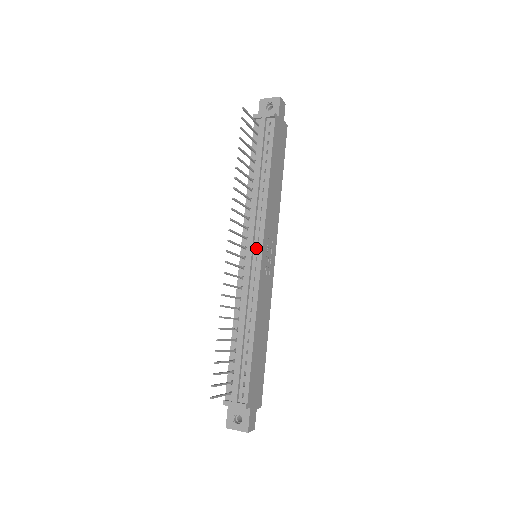
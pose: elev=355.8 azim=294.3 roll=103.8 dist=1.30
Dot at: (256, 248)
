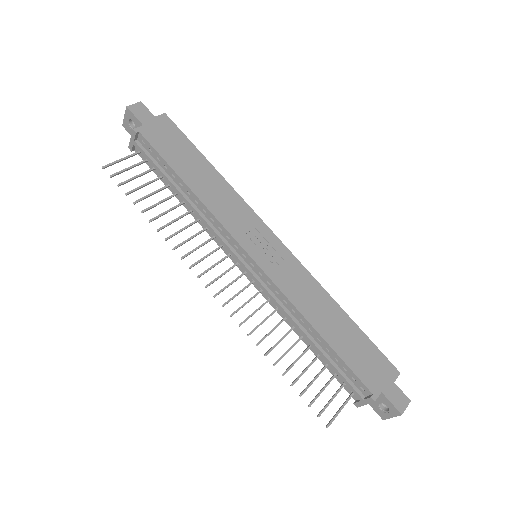
Dot at: (243, 256)
